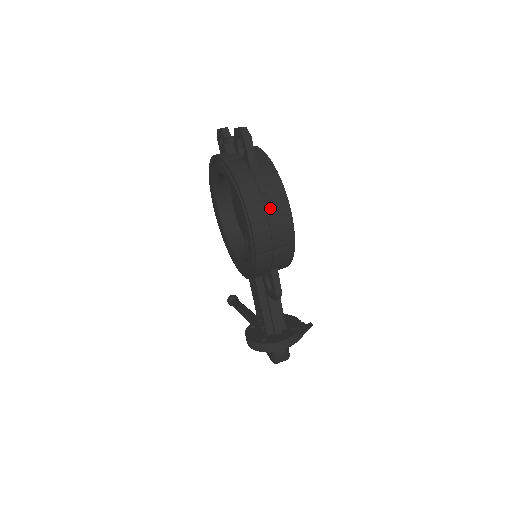
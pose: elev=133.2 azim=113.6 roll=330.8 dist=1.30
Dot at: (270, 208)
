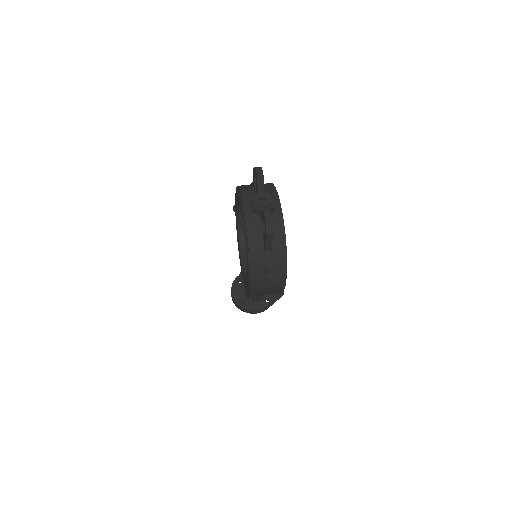
Dot at: (269, 282)
